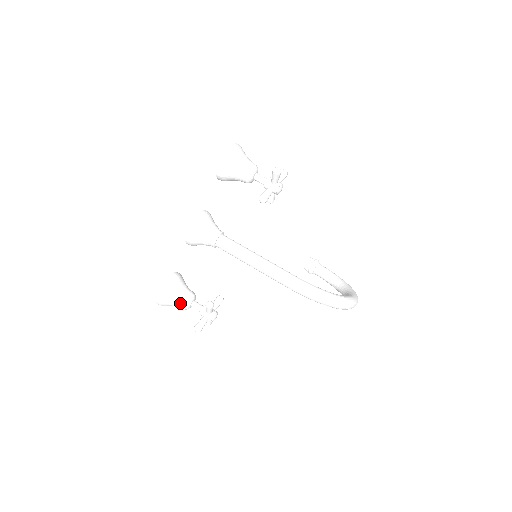
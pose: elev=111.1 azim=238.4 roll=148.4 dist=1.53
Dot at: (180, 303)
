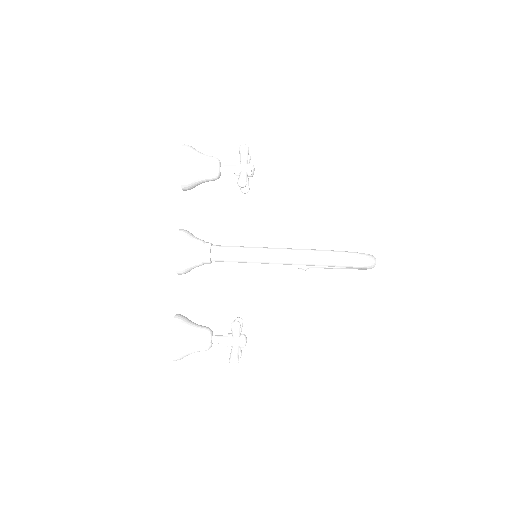
Dot at: (199, 343)
